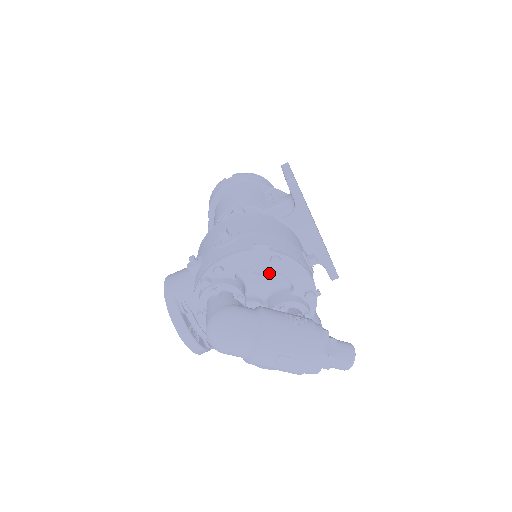
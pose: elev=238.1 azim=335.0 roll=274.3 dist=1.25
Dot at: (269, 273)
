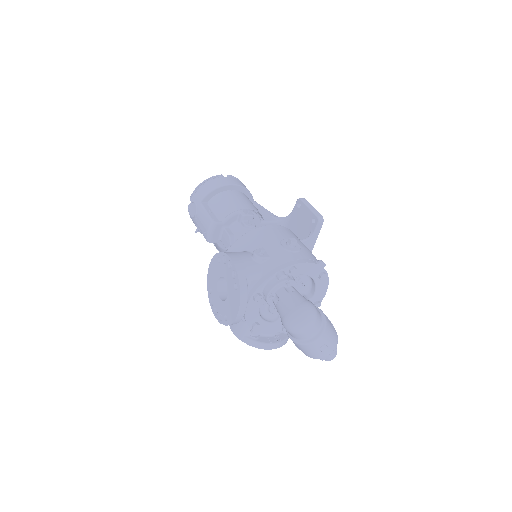
Dot at: (304, 281)
